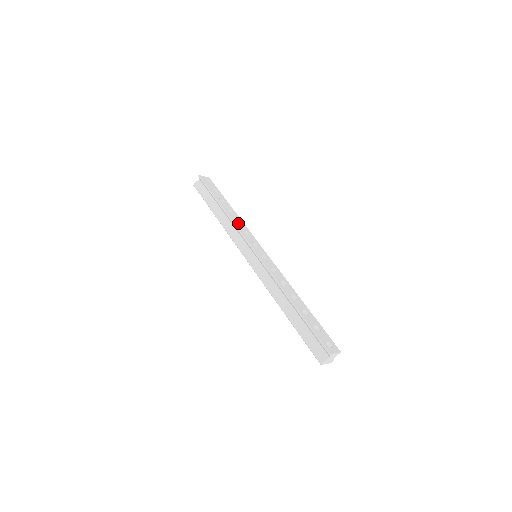
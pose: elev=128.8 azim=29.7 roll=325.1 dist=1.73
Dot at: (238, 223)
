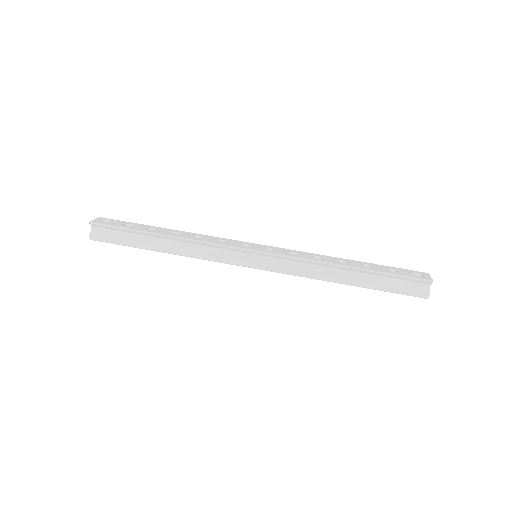
Dot at: (201, 238)
